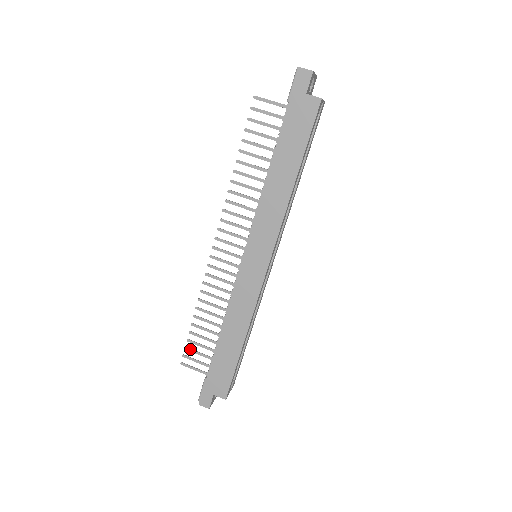
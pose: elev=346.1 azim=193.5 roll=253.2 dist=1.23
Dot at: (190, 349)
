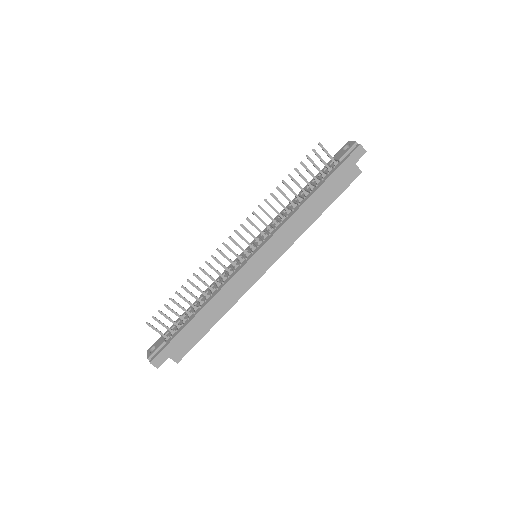
Dot at: (163, 313)
